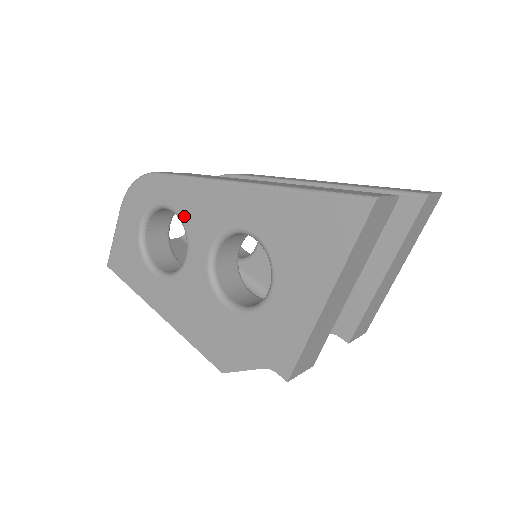
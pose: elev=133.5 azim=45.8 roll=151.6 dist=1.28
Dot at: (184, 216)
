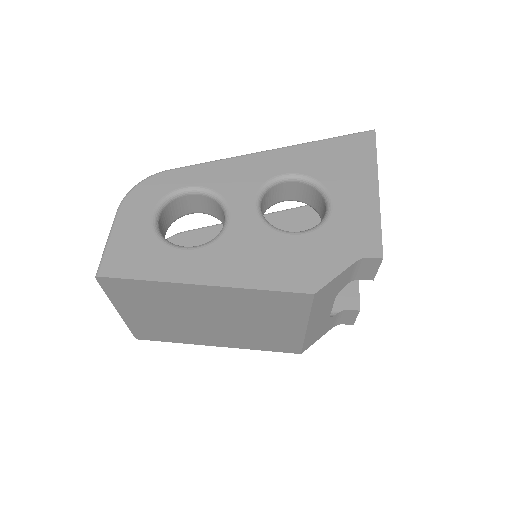
Dot at: (216, 187)
